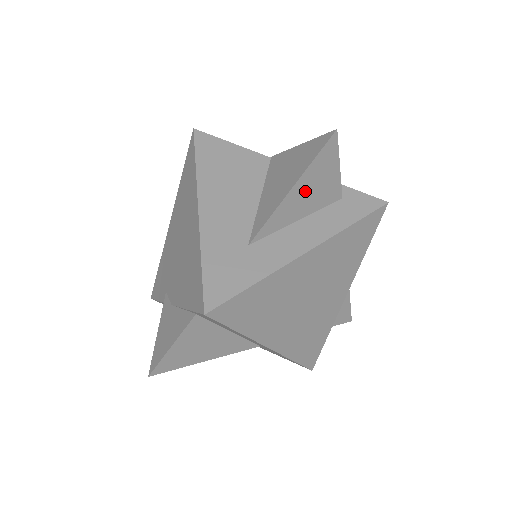
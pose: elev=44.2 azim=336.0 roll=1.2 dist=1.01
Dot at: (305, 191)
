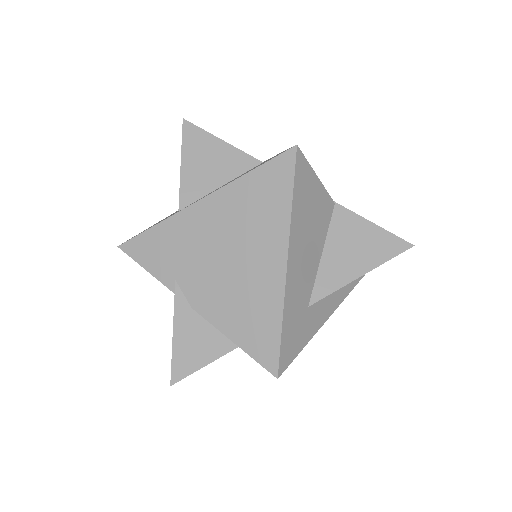
Dot at: occluded
